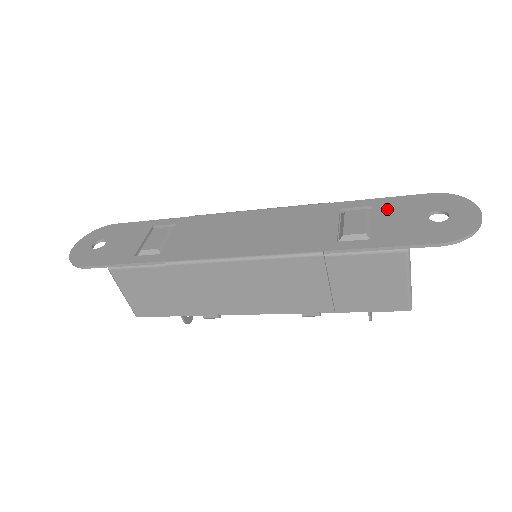
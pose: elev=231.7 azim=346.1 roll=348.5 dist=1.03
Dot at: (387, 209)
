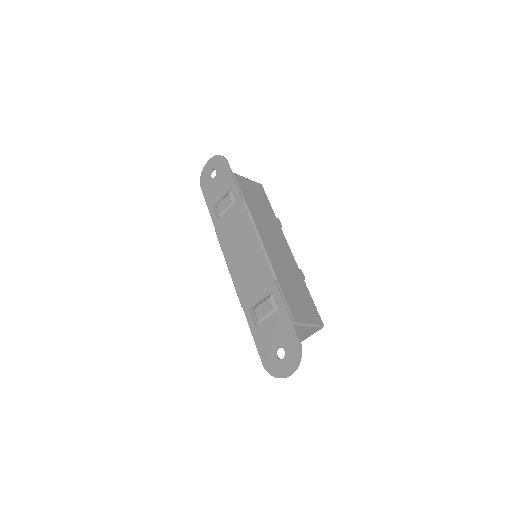
Dot at: (278, 320)
